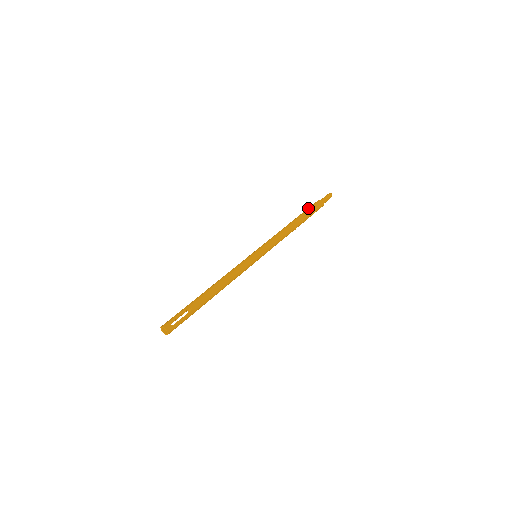
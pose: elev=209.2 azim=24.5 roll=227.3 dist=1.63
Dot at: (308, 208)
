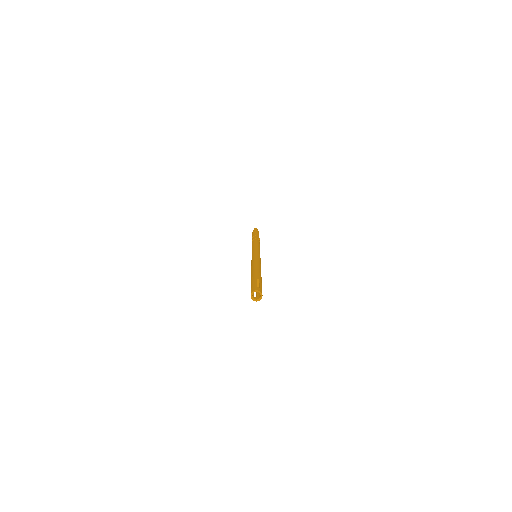
Dot at: (253, 234)
